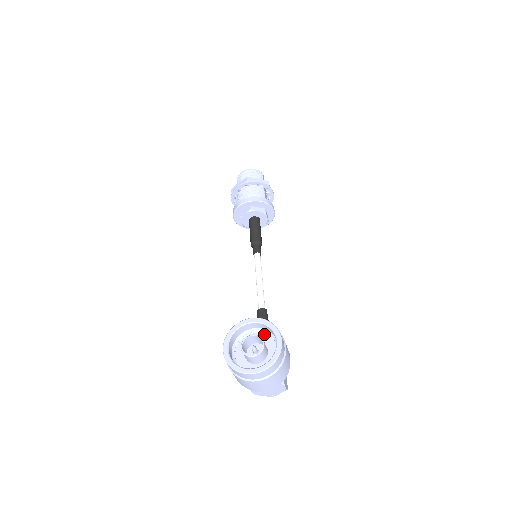
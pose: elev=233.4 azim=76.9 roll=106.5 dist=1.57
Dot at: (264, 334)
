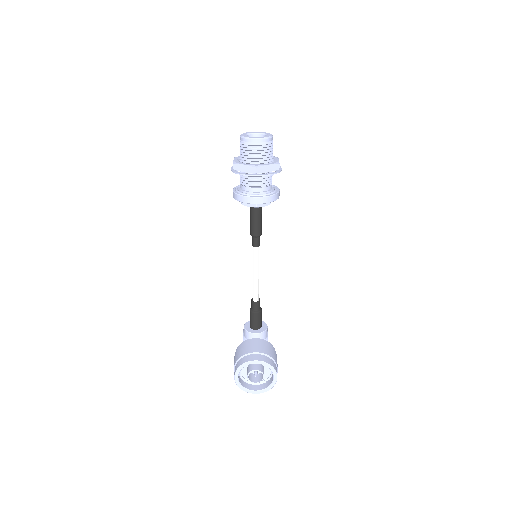
Dot at: occluded
